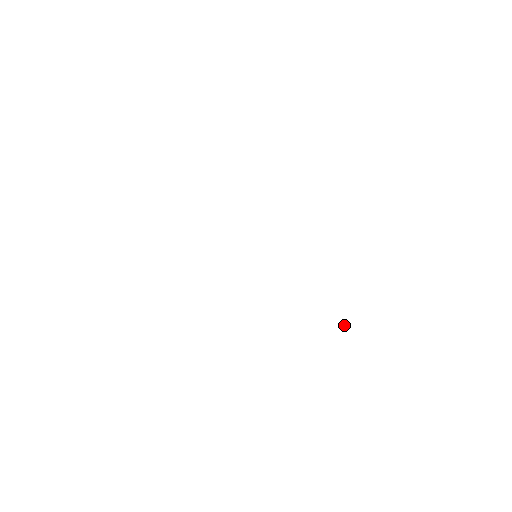
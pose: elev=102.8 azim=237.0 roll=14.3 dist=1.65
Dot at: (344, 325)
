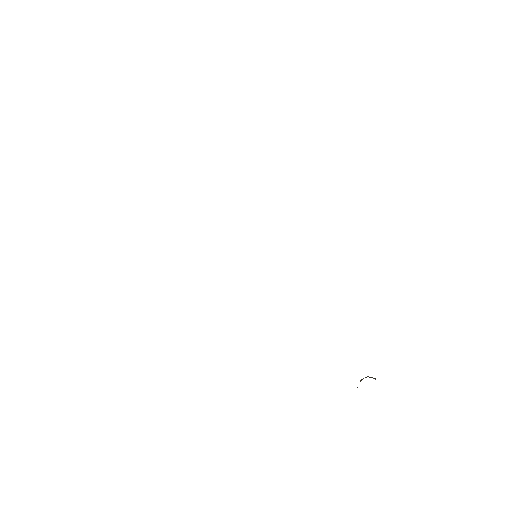
Dot at: occluded
